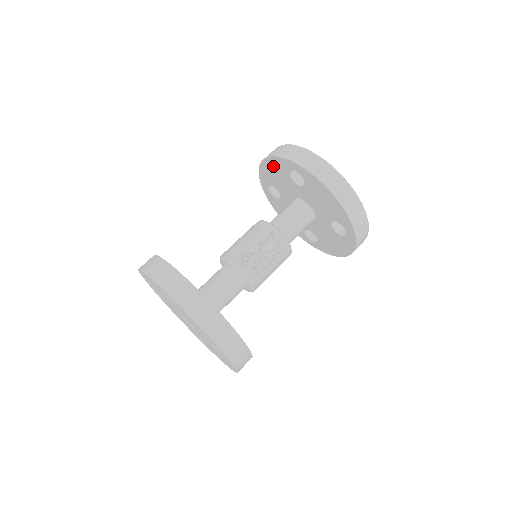
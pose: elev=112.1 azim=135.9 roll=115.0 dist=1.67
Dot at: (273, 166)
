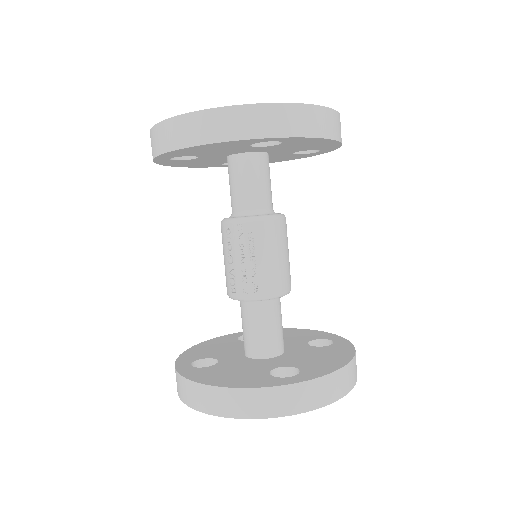
Dot at: occluded
